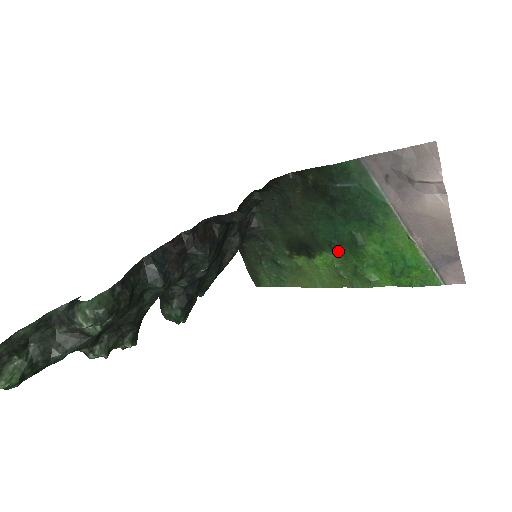
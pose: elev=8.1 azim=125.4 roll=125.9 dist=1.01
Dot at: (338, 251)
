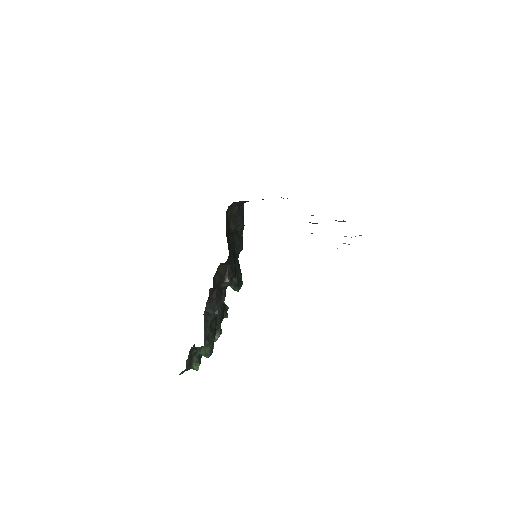
Dot at: occluded
